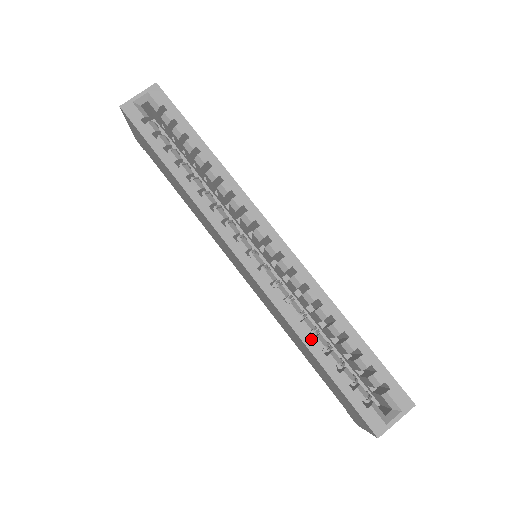
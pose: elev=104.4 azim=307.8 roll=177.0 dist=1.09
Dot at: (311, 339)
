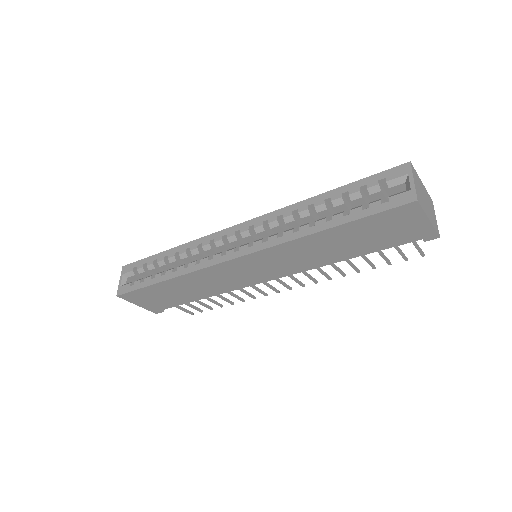
Dot at: (314, 227)
